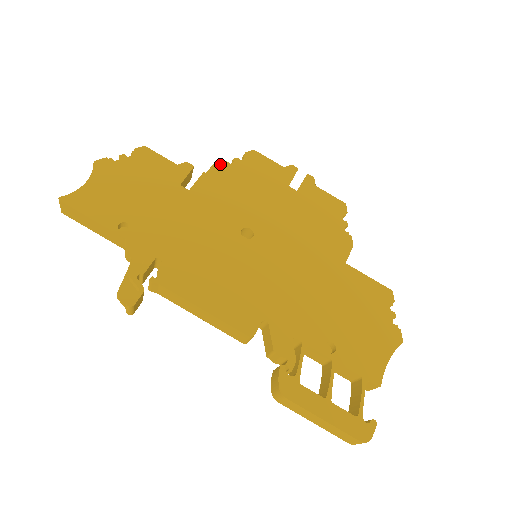
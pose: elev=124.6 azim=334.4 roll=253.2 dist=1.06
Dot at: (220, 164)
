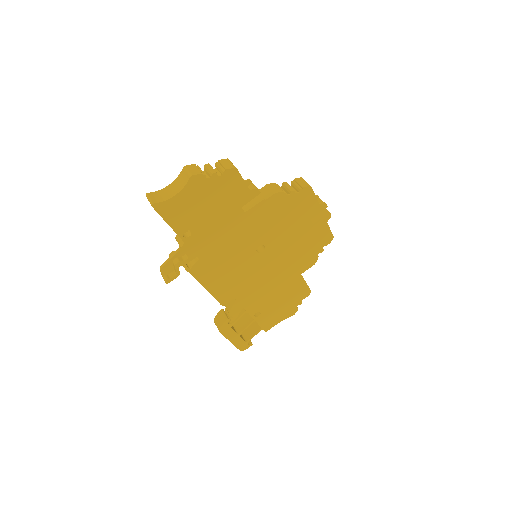
Dot at: (279, 194)
